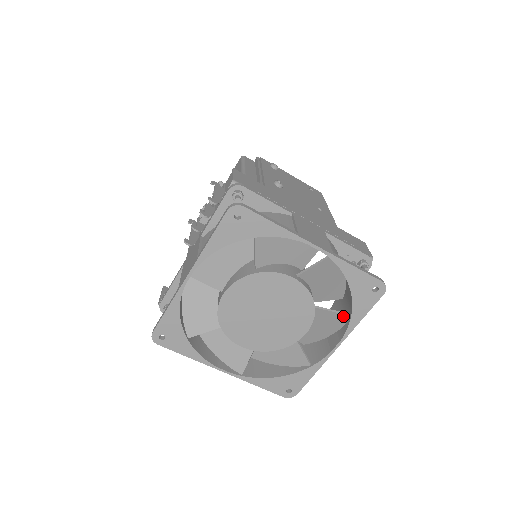
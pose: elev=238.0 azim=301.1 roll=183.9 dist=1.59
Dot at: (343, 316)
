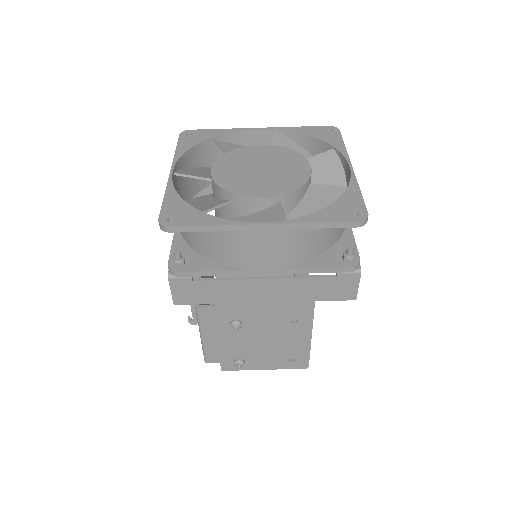
Dot at: (329, 154)
